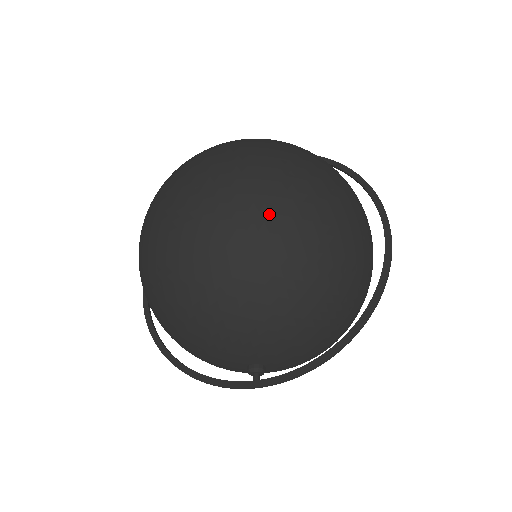
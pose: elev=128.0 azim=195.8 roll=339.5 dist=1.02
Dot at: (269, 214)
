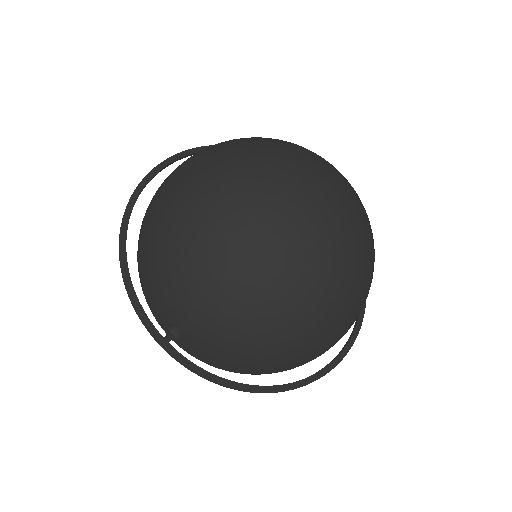
Dot at: (329, 274)
